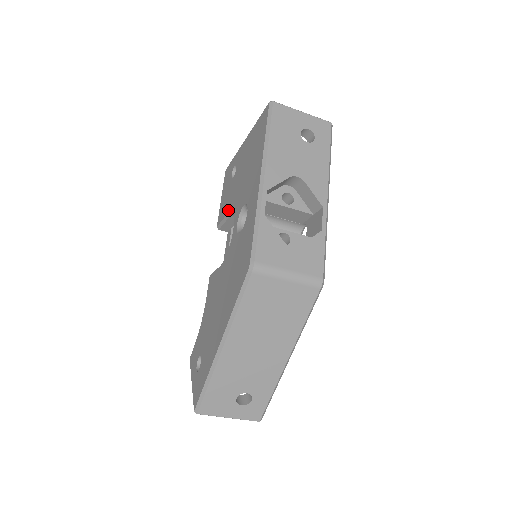
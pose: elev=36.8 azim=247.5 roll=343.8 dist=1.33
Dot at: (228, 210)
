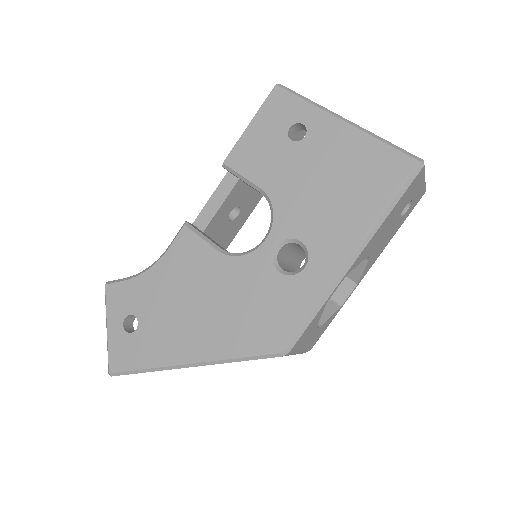
Dot at: (262, 184)
